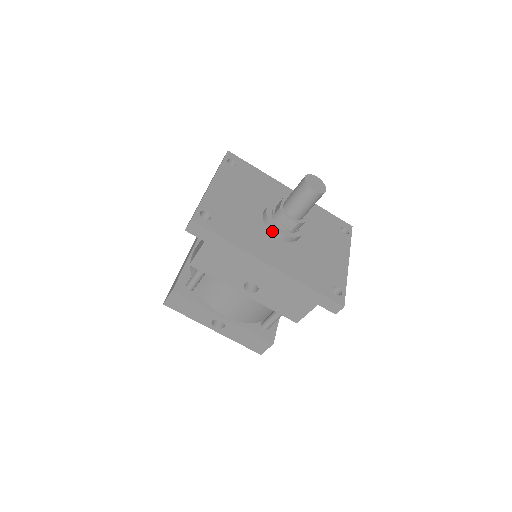
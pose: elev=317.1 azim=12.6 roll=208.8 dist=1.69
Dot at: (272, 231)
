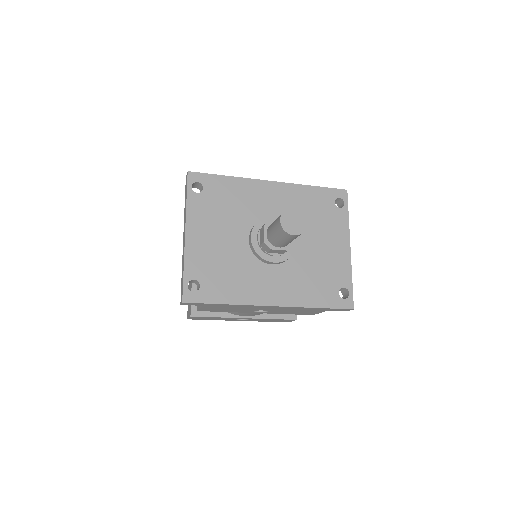
Dot at: (264, 261)
